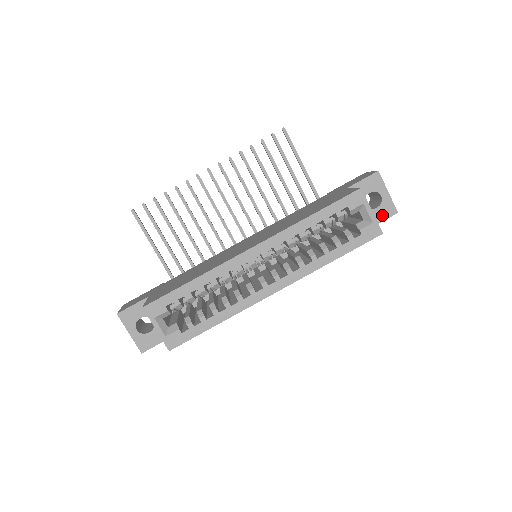
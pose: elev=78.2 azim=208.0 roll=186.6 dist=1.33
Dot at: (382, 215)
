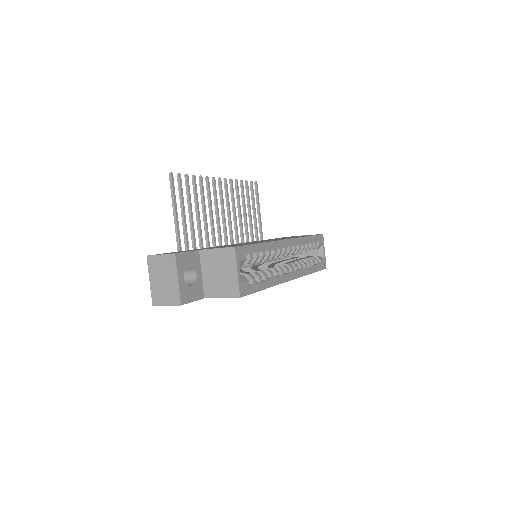
Dot at: occluded
